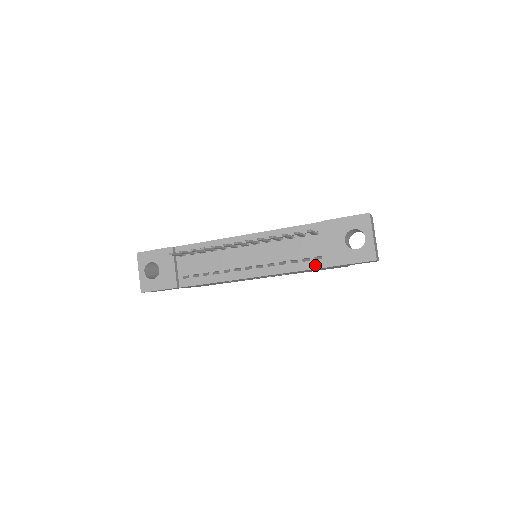
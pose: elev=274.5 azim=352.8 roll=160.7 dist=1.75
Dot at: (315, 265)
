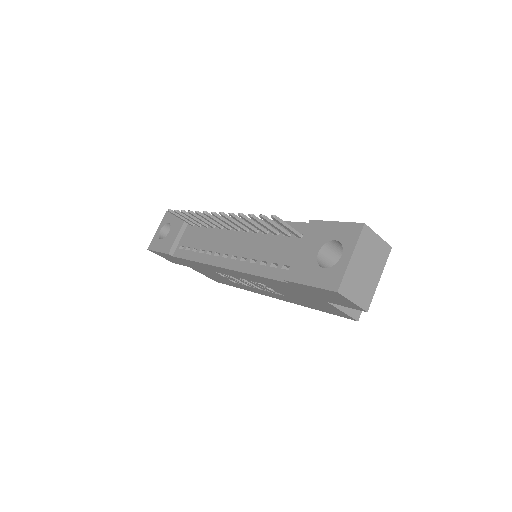
Dot at: (278, 275)
